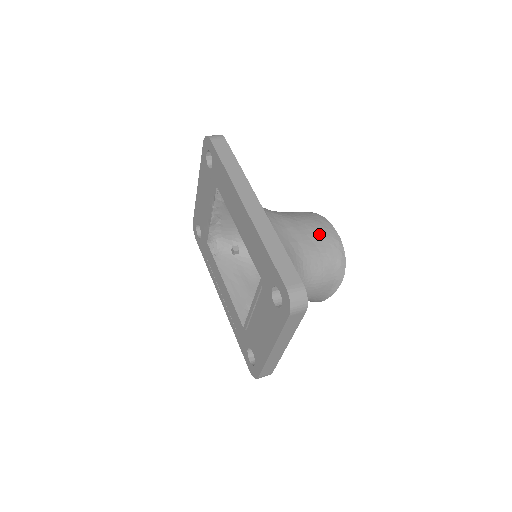
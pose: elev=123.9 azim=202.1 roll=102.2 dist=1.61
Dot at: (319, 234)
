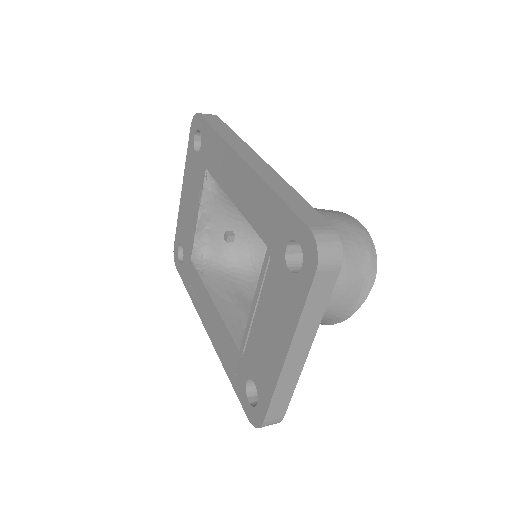
Dot at: (339, 221)
